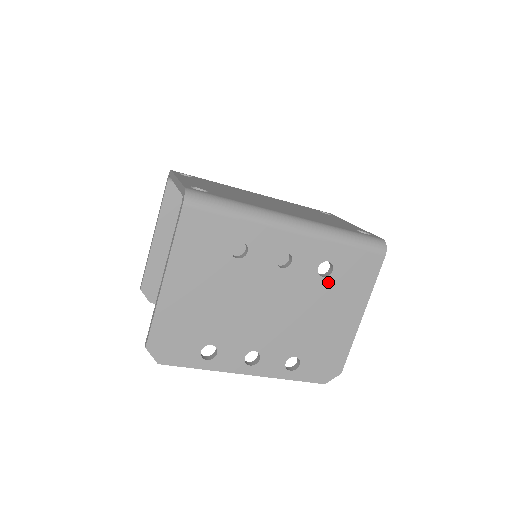
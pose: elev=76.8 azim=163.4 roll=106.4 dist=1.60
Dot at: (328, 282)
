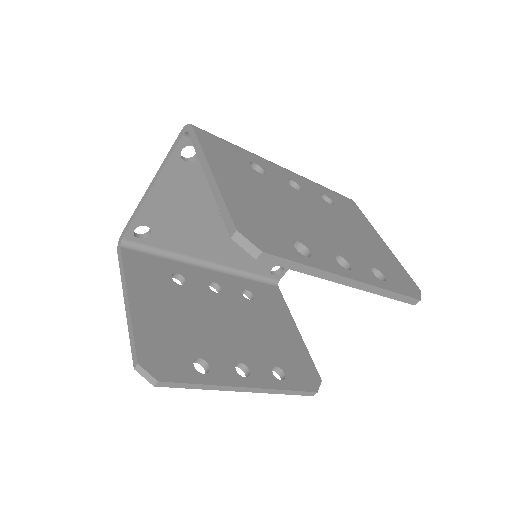
Dot at: (337, 209)
